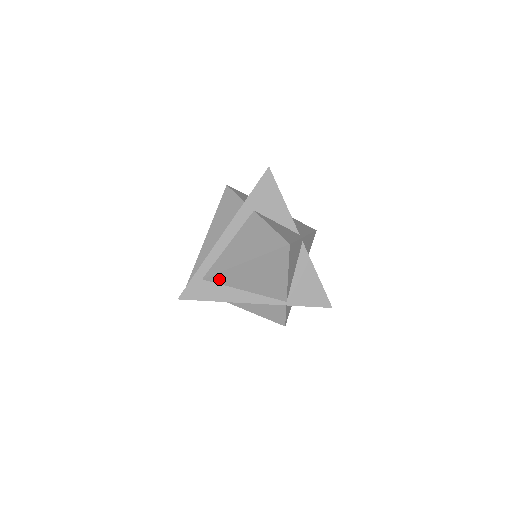
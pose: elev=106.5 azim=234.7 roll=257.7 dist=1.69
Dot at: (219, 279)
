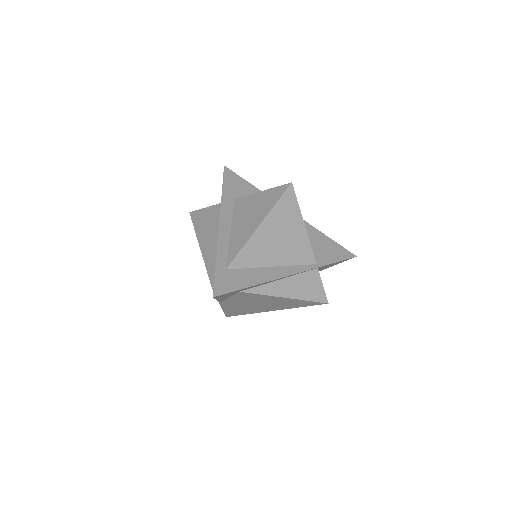
Dot at: (243, 261)
